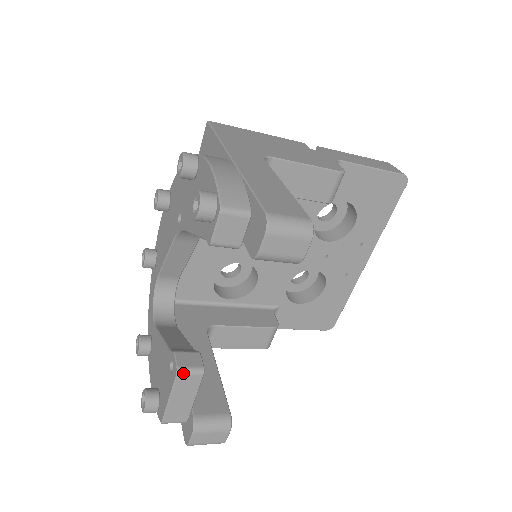
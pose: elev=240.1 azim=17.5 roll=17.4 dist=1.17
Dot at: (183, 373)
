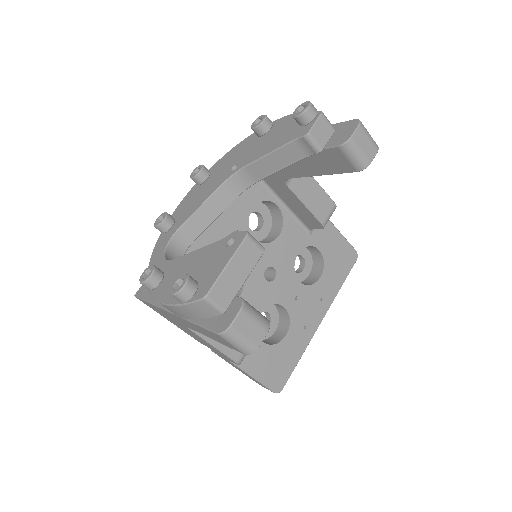
Dot at: (251, 238)
